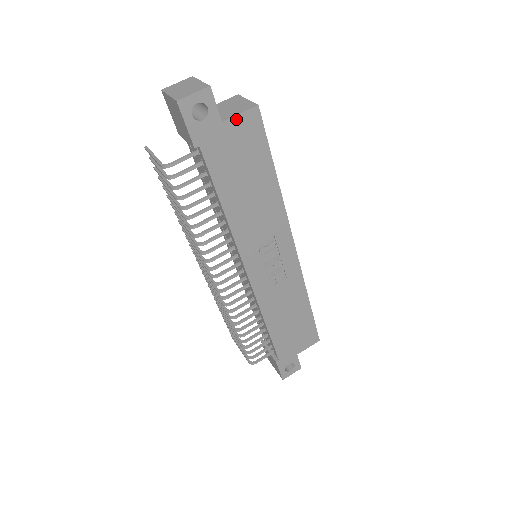
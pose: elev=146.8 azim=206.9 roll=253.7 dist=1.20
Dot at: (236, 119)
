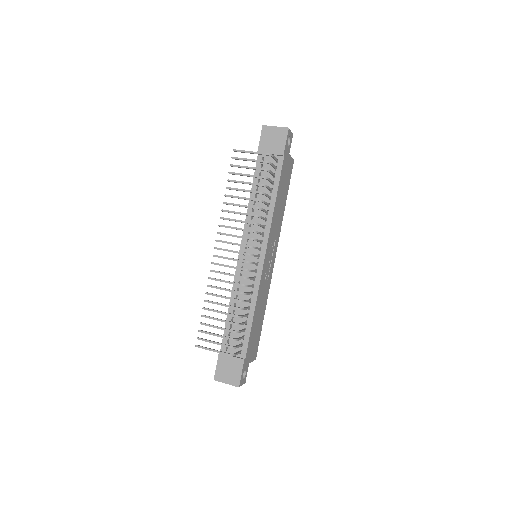
Dot at: (291, 158)
